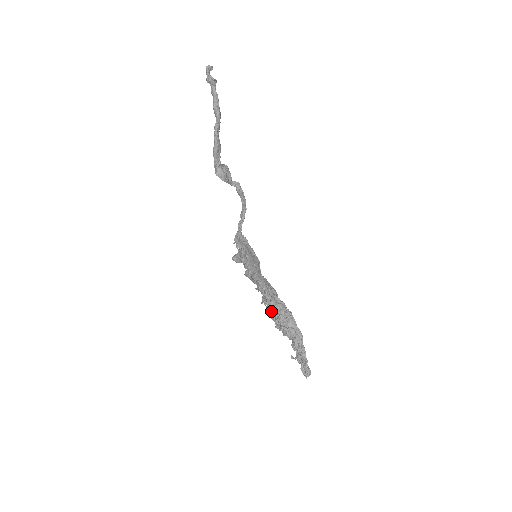
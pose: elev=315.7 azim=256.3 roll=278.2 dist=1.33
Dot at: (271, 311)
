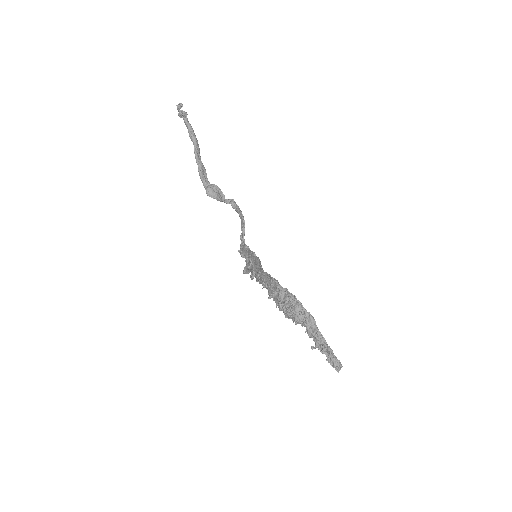
Dot at: (276, 301)
